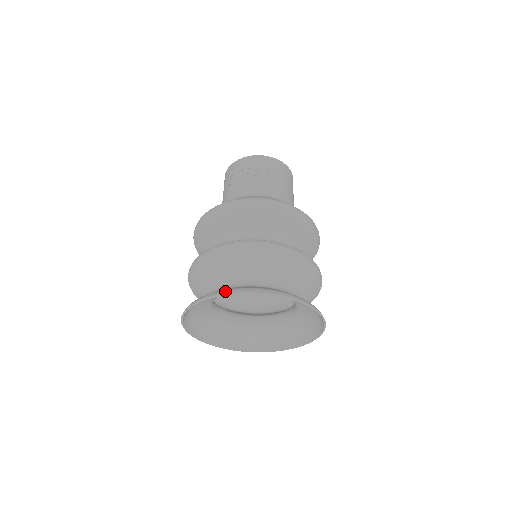
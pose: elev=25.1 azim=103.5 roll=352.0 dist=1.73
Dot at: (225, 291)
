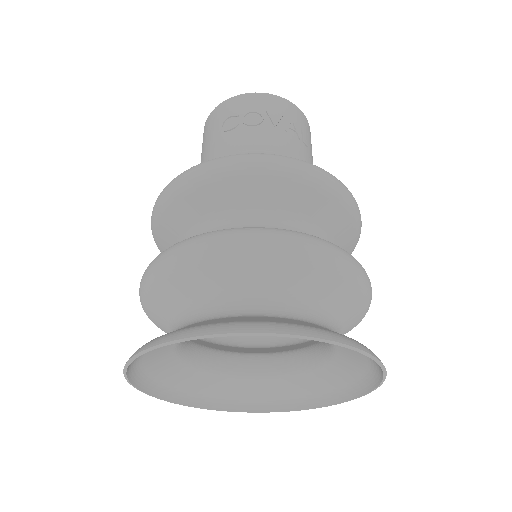
Dot at: (261, 326)
